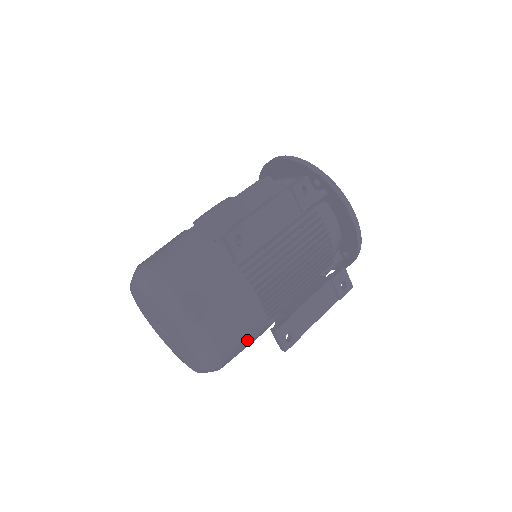
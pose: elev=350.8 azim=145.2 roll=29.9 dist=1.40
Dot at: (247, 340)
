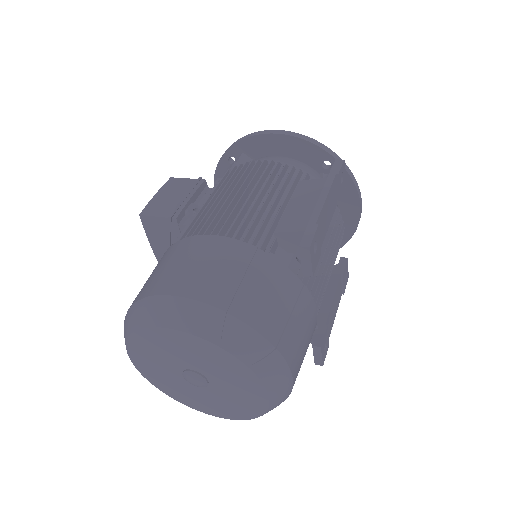
Dot at: occluded
